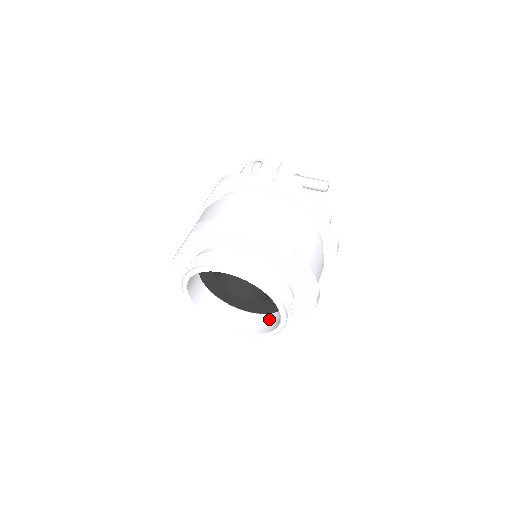
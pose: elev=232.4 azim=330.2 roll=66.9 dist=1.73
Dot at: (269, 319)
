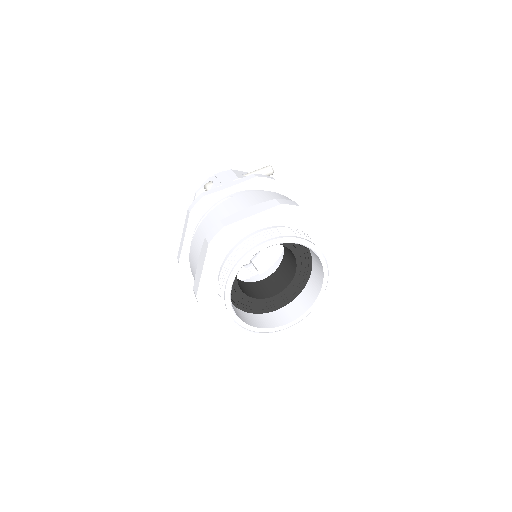
Dot at: (305, 294)
